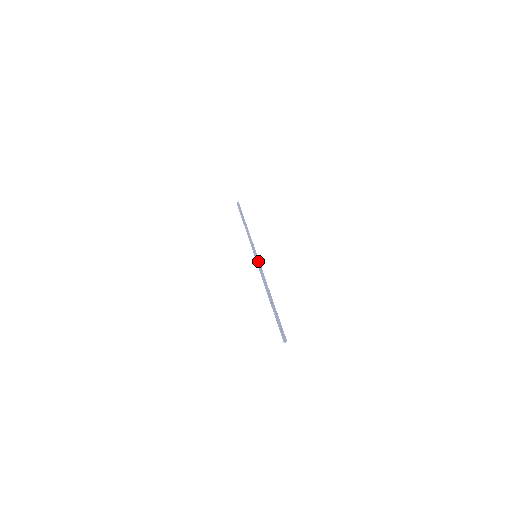
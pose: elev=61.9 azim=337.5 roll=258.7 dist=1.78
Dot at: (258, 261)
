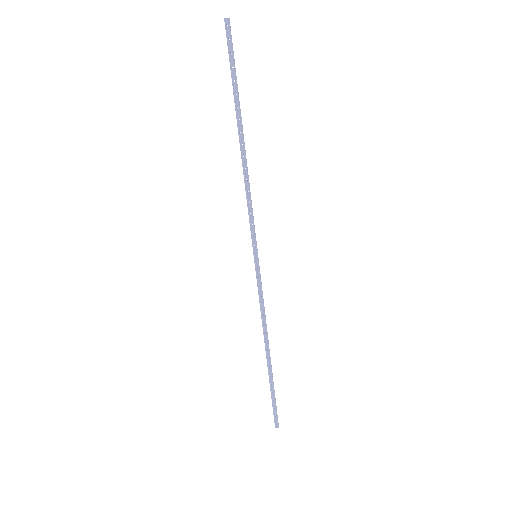
Dot at: (260, 274)
